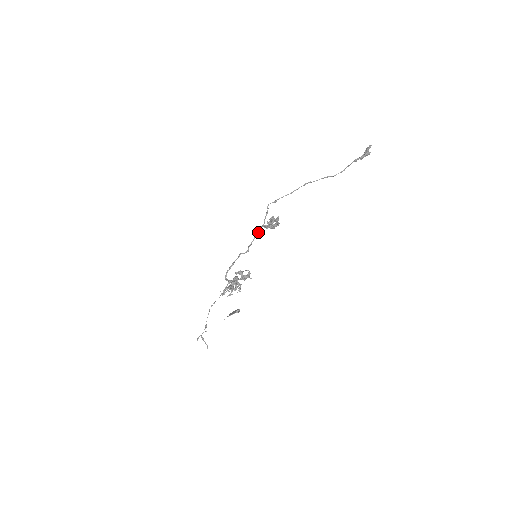
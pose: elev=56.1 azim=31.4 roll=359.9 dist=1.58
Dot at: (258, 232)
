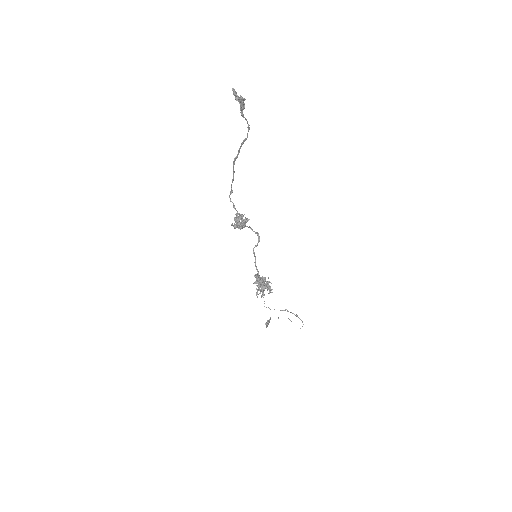
Dot at: occluded
